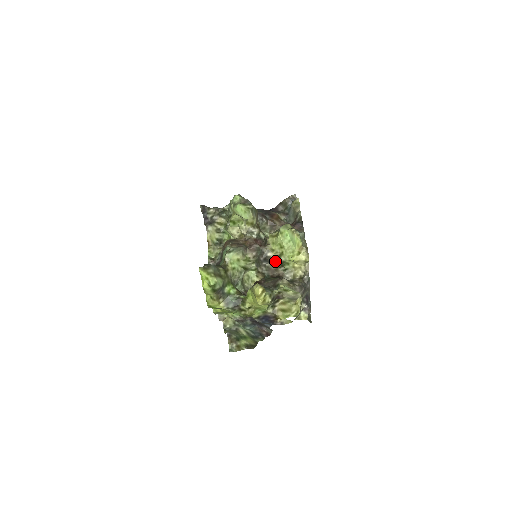
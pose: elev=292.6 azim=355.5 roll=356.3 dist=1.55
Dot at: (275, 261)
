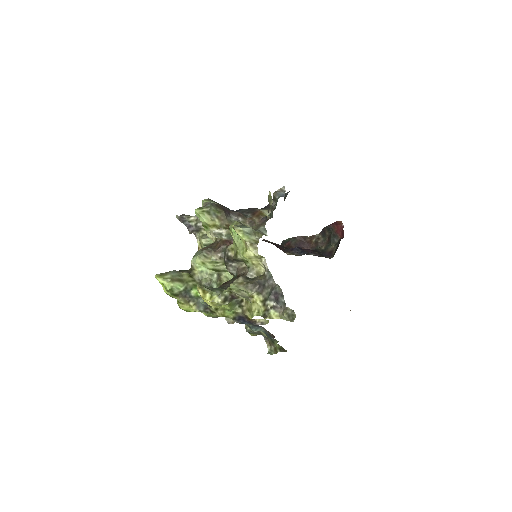
Dot at: (238, 260)
